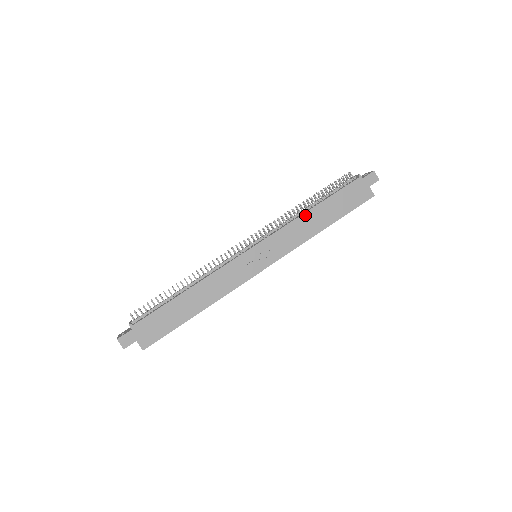
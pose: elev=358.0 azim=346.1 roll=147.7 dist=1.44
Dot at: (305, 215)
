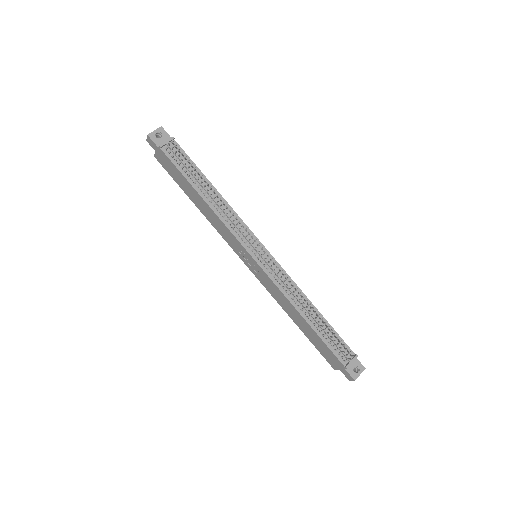
Dot at: (296, 310)
